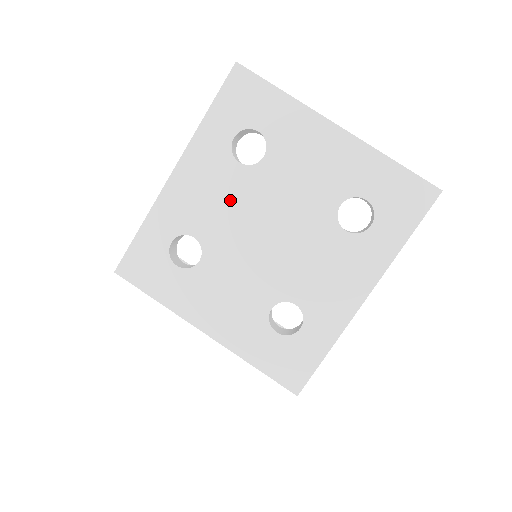
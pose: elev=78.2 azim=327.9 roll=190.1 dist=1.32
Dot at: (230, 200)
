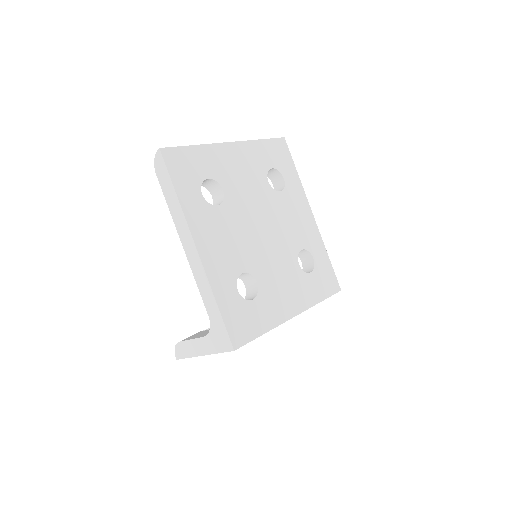
Dot at: (234, 231)
